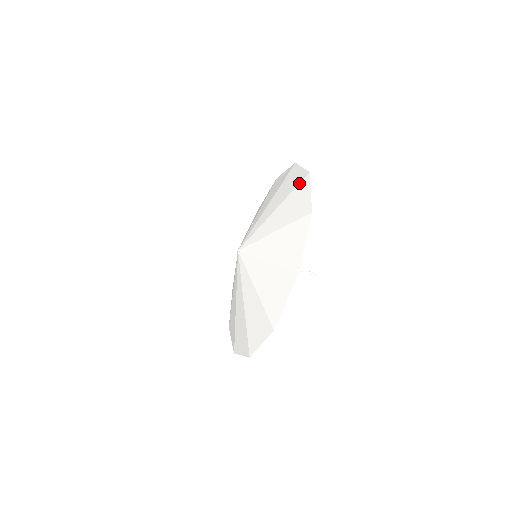
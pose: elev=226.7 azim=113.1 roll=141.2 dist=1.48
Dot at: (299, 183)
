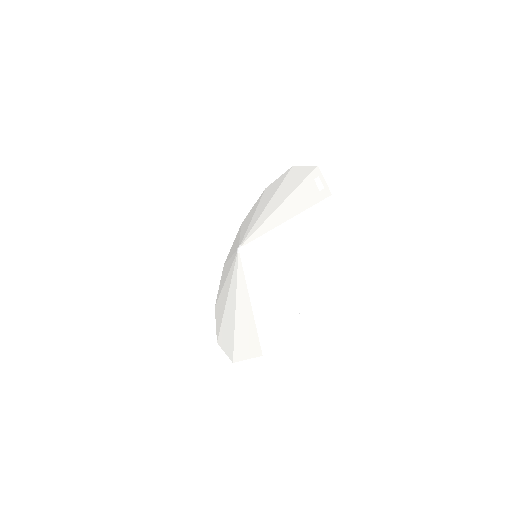
Dot at: (312, 251)
